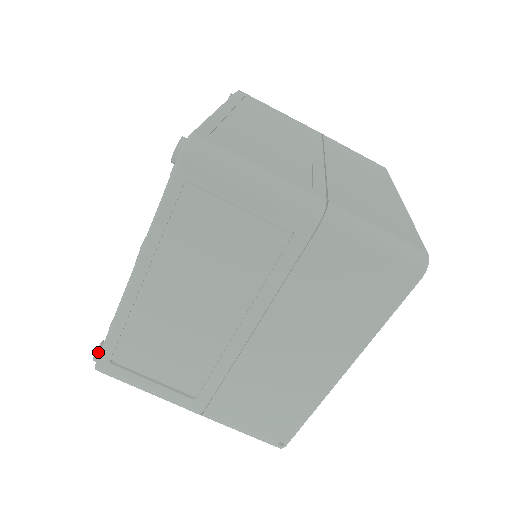
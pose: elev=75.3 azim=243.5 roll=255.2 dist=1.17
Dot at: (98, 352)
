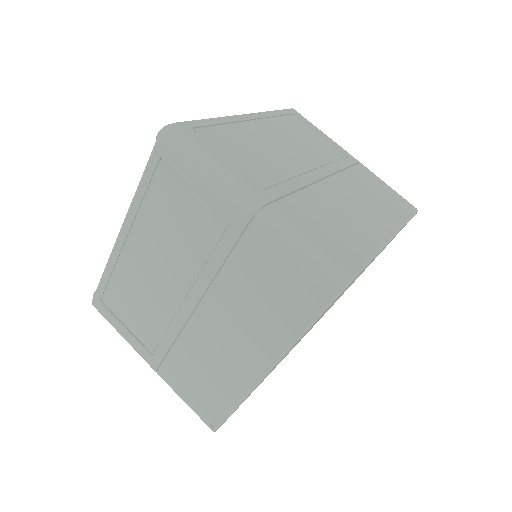
Dot at: occluded
